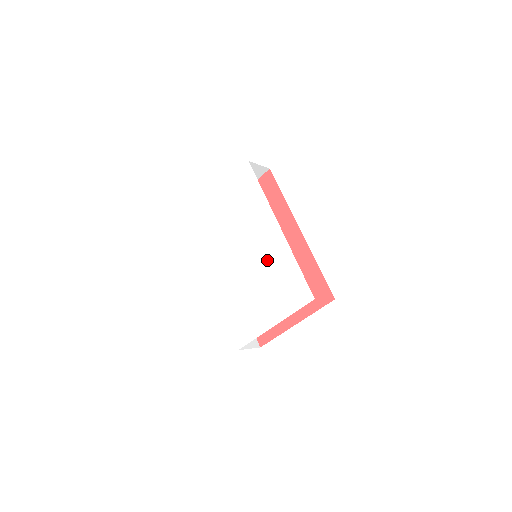
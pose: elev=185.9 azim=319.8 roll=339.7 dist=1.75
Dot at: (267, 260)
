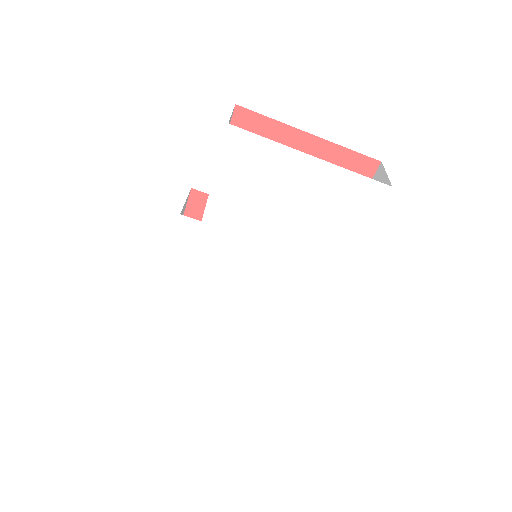
Dot at: (275, 305)
